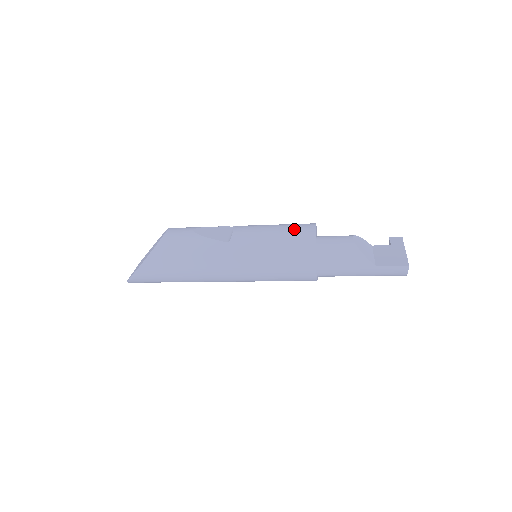
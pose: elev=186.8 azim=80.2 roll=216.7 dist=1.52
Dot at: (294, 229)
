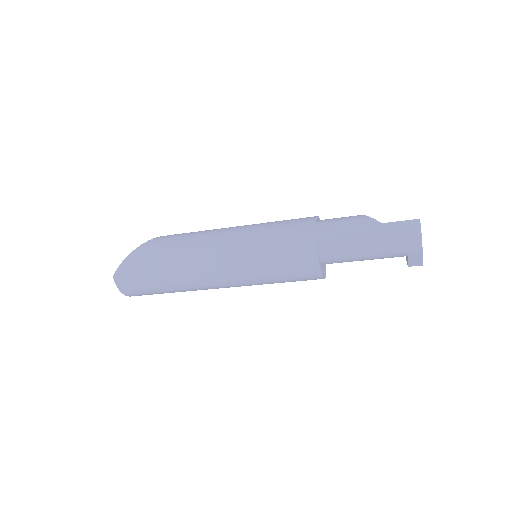
Dot at: occluded
